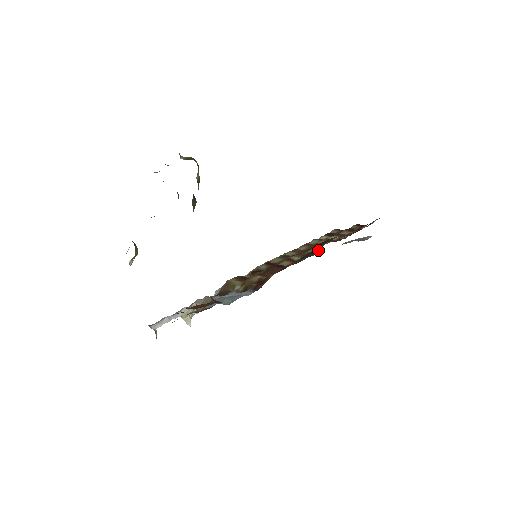
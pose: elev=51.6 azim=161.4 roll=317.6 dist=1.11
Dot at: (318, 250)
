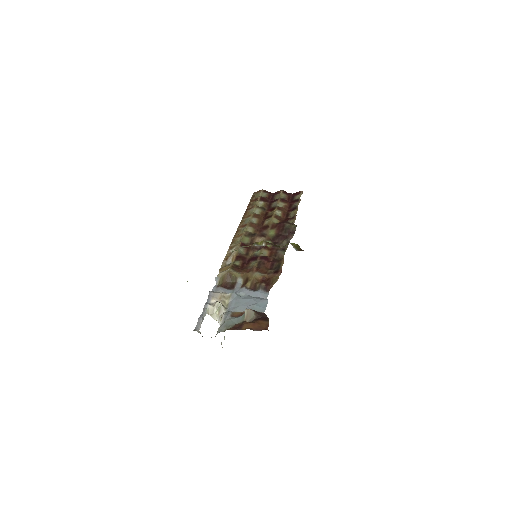
Dot at: (287, 240)
